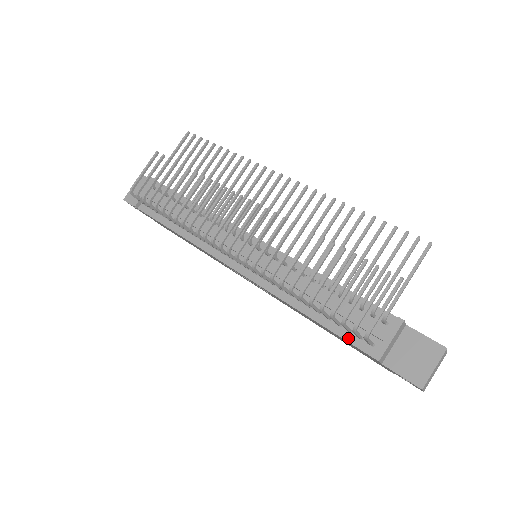
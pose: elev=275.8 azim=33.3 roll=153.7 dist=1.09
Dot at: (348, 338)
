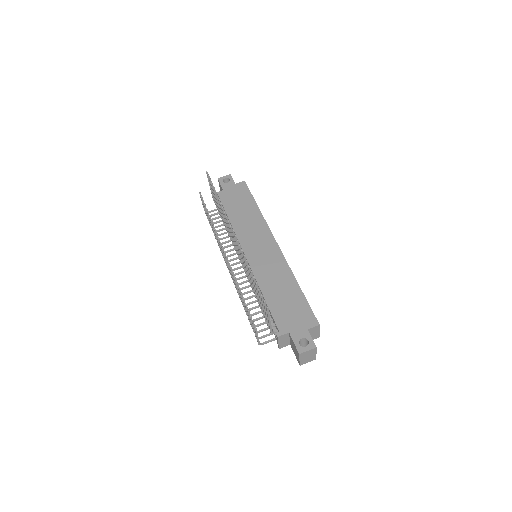
Dot at: occluded
